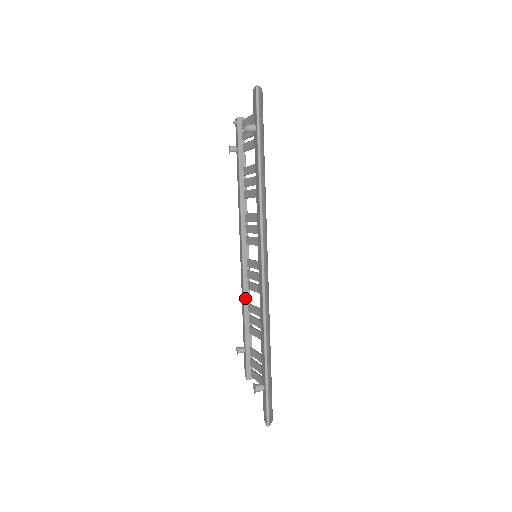
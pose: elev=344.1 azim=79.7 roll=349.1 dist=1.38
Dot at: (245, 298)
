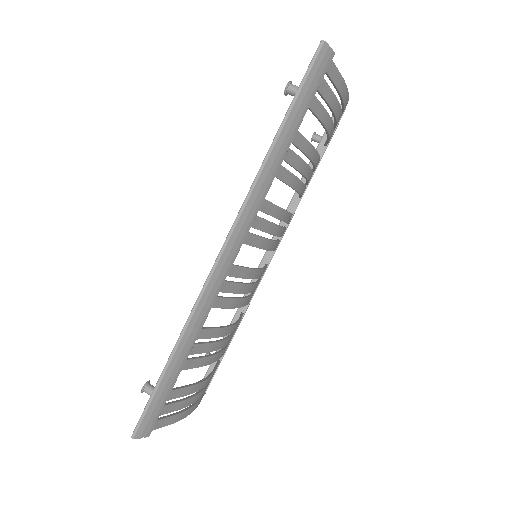
Dot at: occluded
